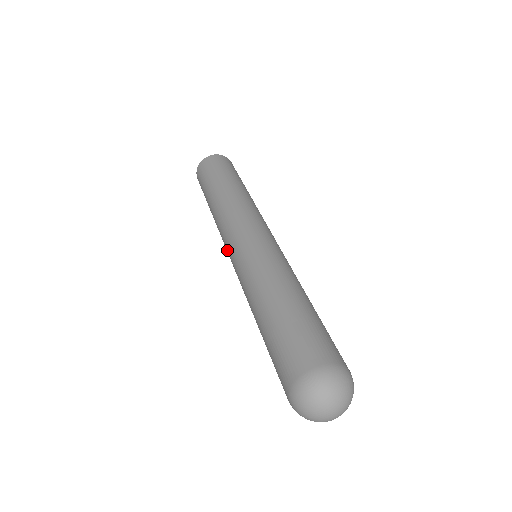
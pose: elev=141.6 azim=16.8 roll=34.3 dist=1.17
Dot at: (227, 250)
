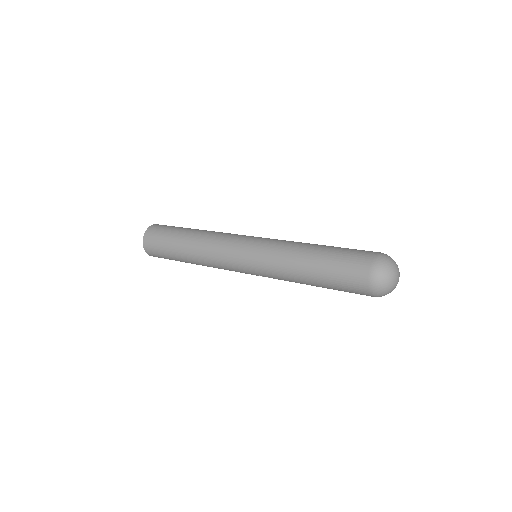
Dot at: (237, 241)
